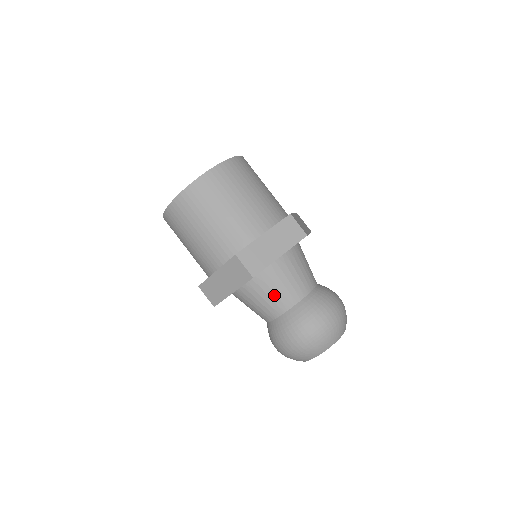
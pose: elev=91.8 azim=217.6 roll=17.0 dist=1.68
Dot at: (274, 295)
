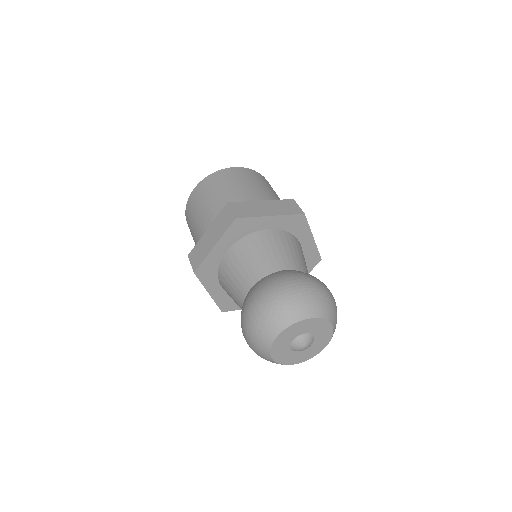
Dot at: (294, 253)
